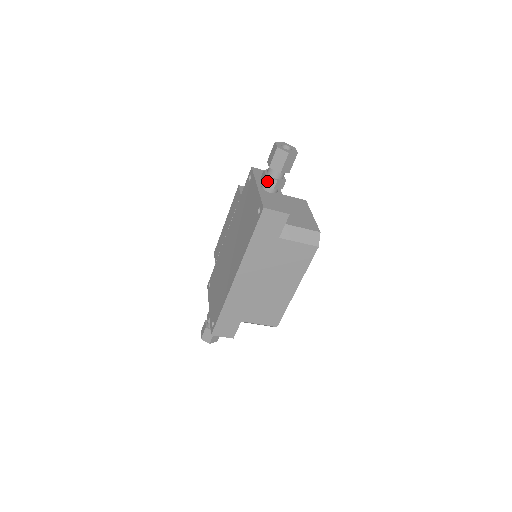
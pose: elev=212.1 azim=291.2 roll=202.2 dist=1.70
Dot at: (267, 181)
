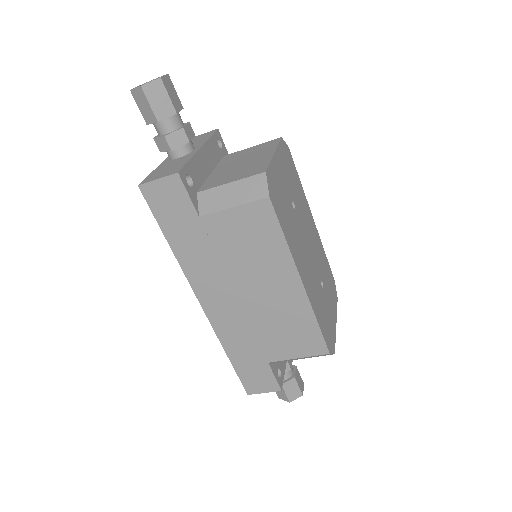
Dot at: (160, 145)
